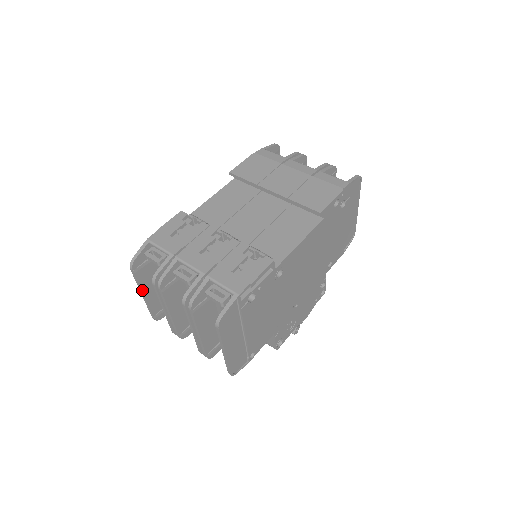
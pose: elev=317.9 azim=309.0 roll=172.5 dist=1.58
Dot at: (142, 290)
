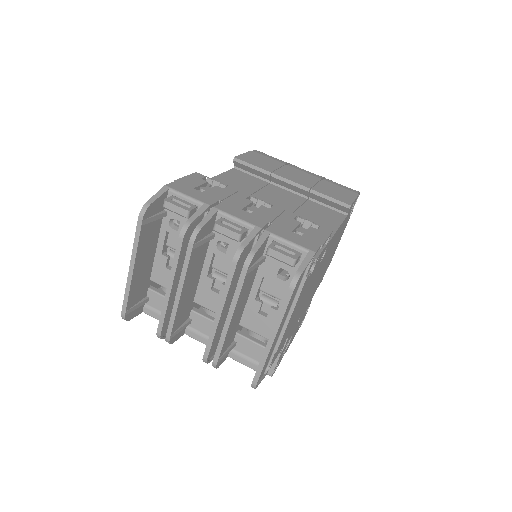
Dot at: (135, 259)
